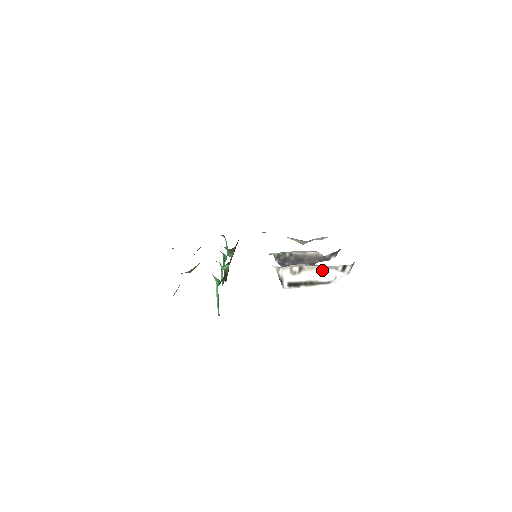
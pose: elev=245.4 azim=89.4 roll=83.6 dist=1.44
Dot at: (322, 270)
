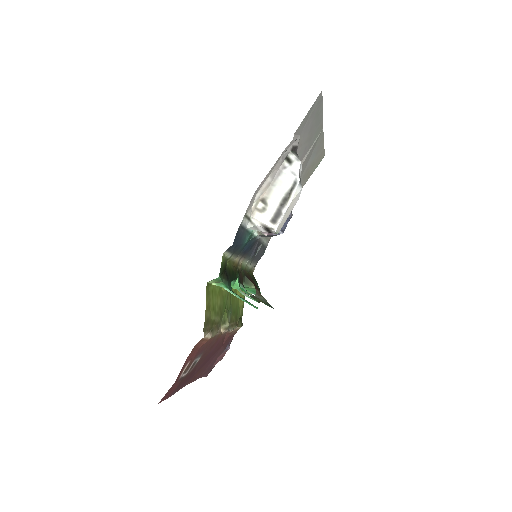
Dot at: (278, 182)
